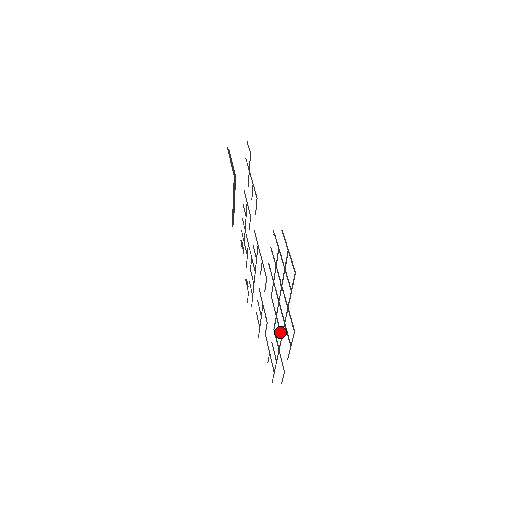
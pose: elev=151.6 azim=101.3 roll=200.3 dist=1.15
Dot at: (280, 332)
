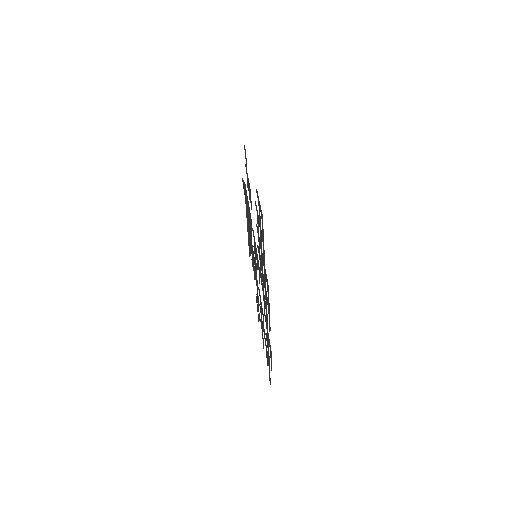
Dot at: (265, 308)
